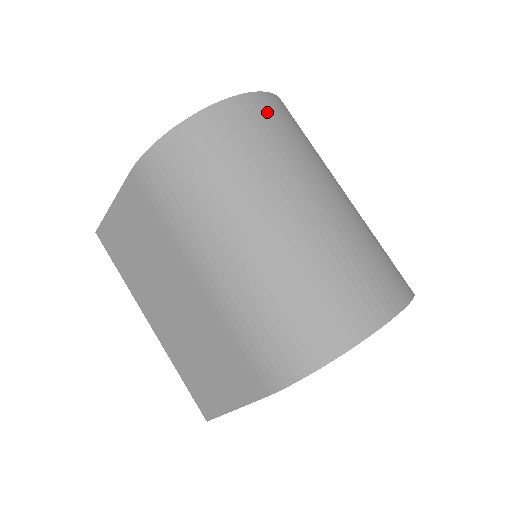
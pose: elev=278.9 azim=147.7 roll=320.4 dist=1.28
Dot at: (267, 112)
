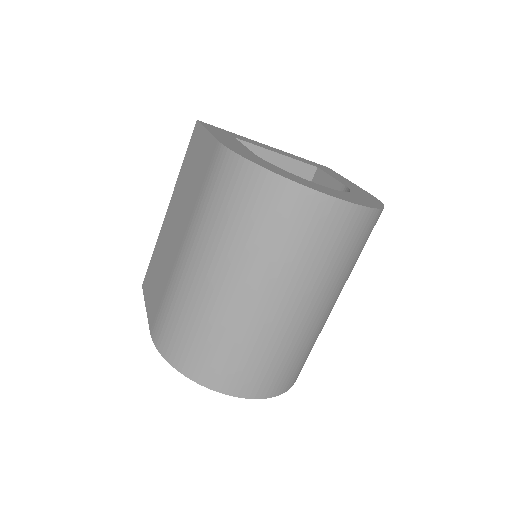
Dot at: (329, 222)
